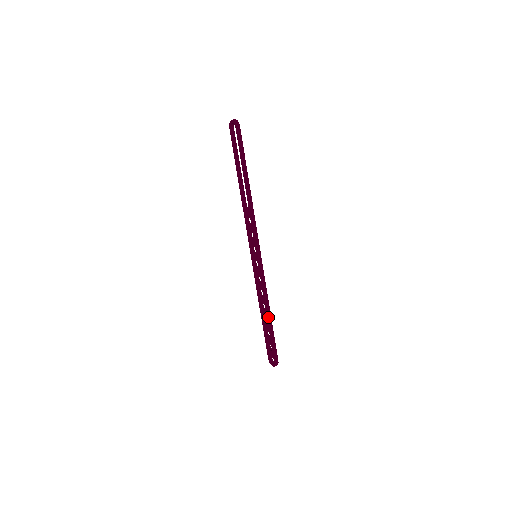
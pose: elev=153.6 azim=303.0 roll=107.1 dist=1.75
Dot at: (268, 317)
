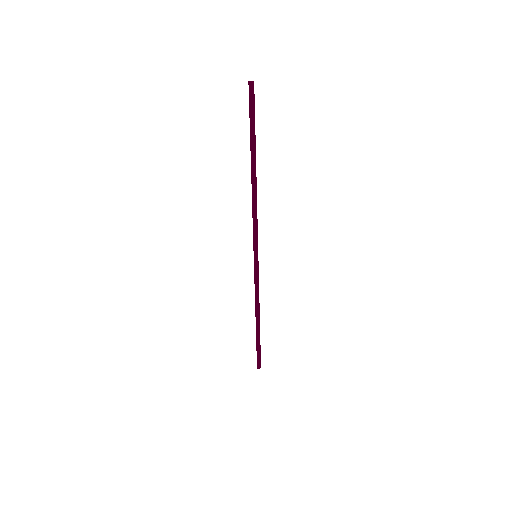
Dot at: (256, 323)
